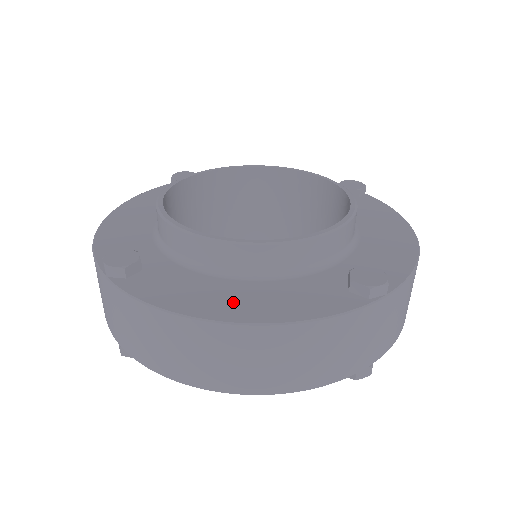
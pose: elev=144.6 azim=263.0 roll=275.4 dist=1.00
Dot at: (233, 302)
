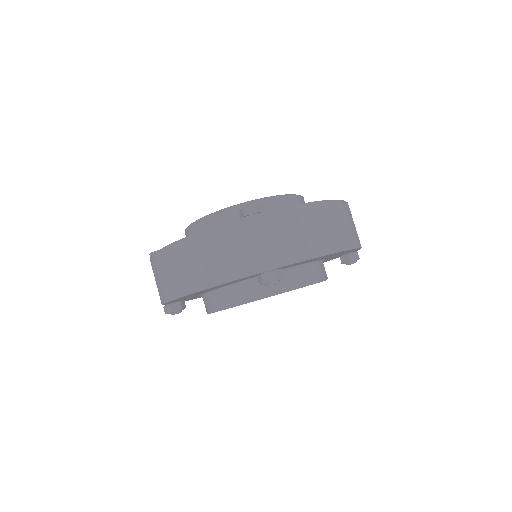
Dot at: occluded
